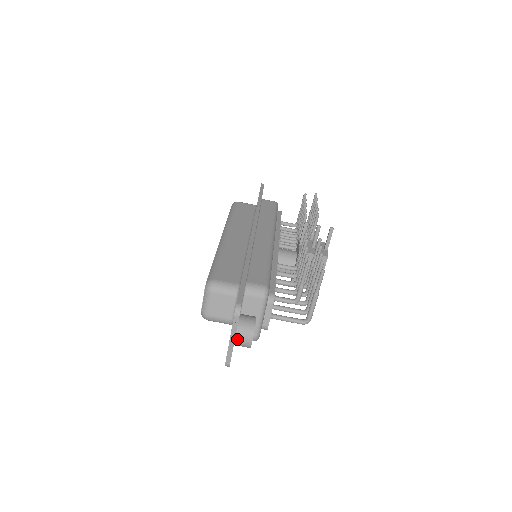
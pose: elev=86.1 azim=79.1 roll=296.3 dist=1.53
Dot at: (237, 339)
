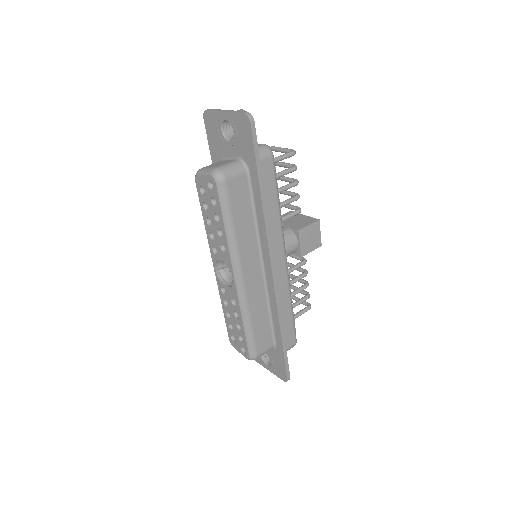
Dot at: occluded
